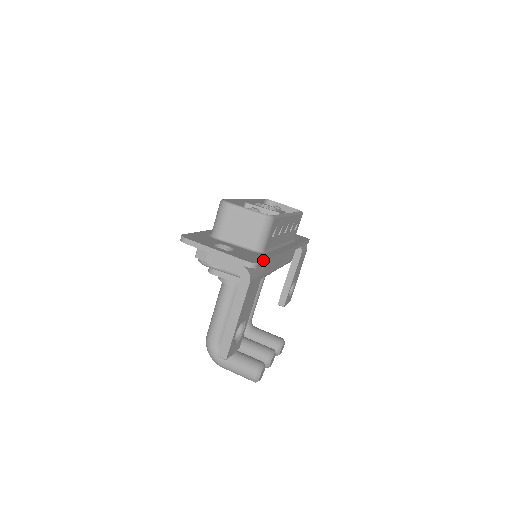
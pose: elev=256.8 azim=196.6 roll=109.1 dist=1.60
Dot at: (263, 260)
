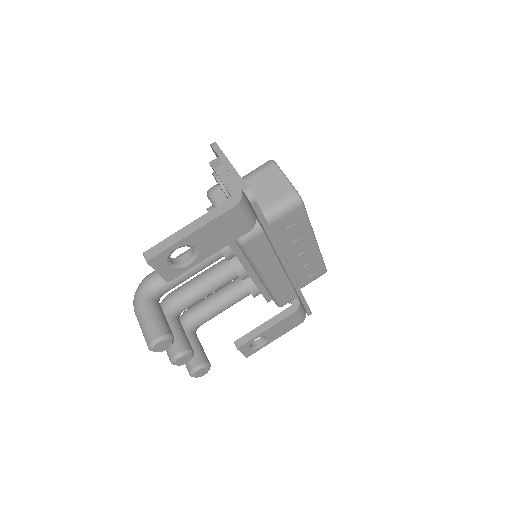
Dot at: occluded
